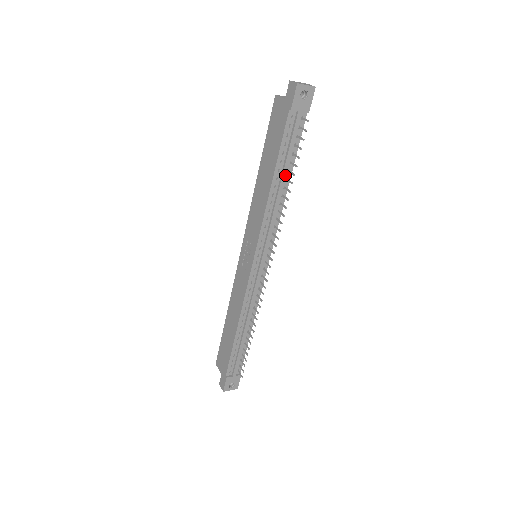
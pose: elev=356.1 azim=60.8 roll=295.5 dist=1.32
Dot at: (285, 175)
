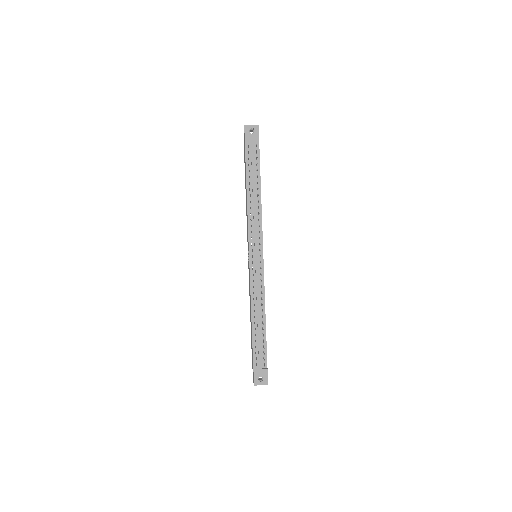
Dot at: (255, 186)
